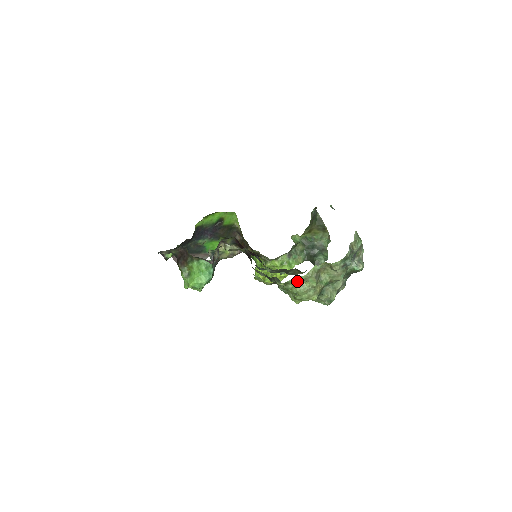
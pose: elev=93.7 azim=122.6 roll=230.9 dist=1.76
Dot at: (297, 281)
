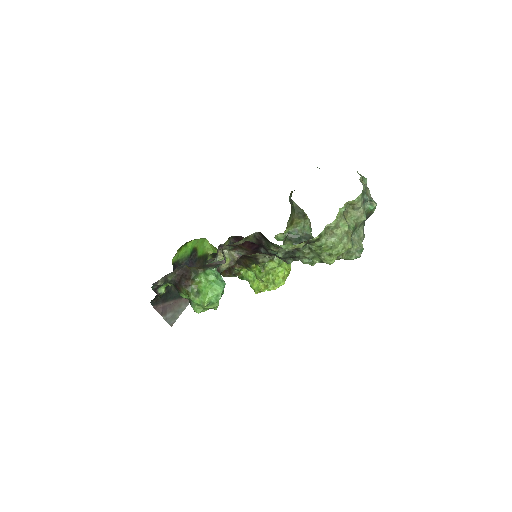
Dot at: (328, 232)
